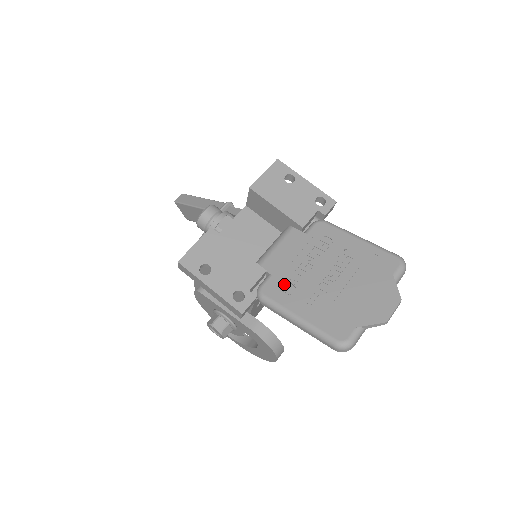
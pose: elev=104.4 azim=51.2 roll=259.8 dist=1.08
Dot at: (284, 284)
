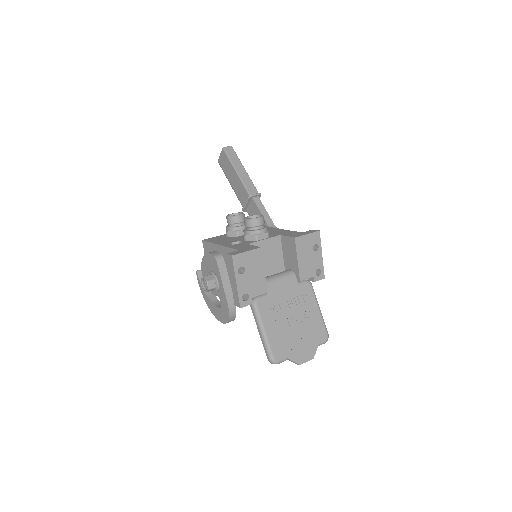
Dot at: (270, 307)
